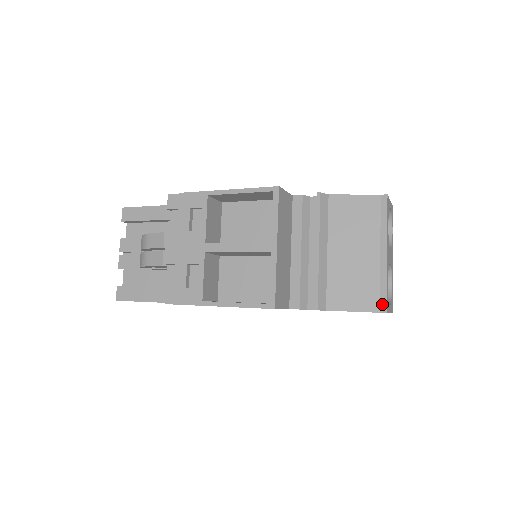
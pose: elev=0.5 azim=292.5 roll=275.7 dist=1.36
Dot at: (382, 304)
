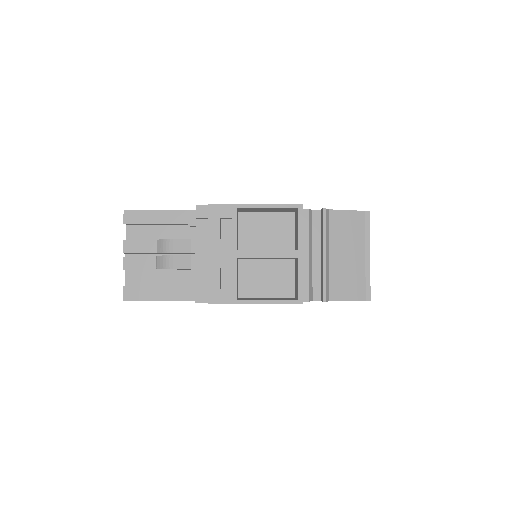
Dot at: (367, 294)
